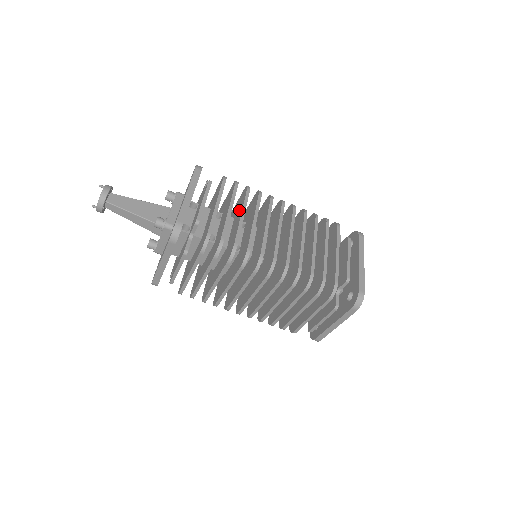
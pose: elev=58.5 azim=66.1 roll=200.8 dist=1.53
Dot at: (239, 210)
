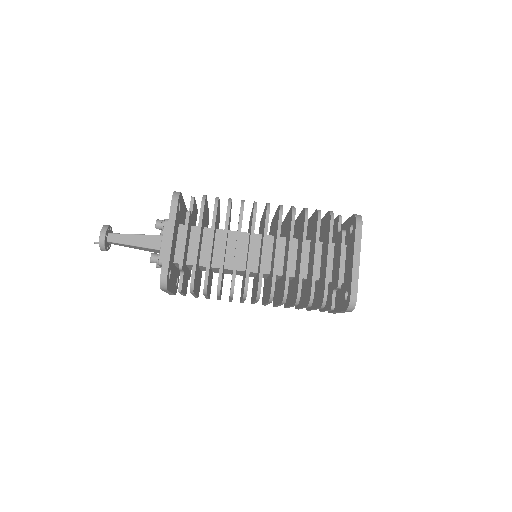
Dot at: occluded
